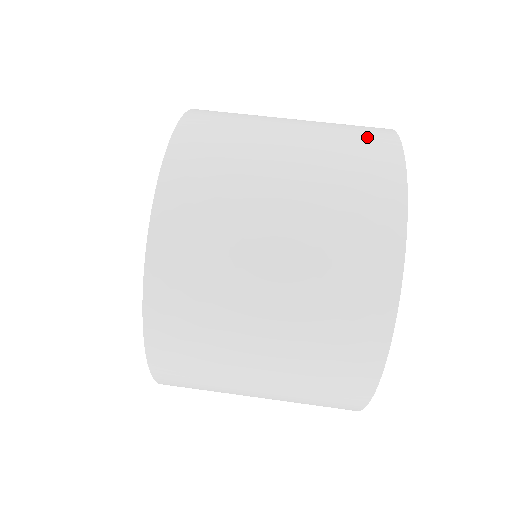
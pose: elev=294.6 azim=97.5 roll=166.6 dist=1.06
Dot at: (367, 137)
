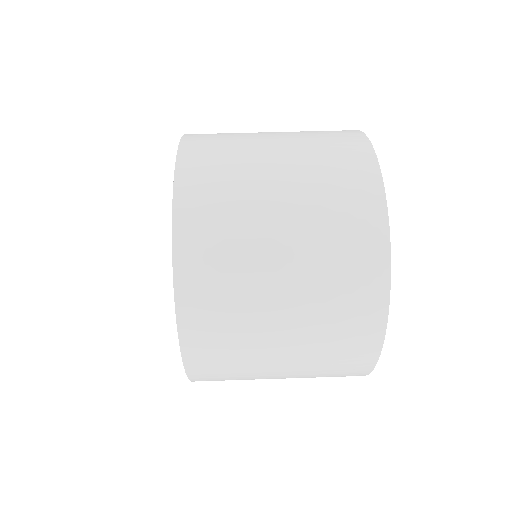
Dot at: (357, 229)
